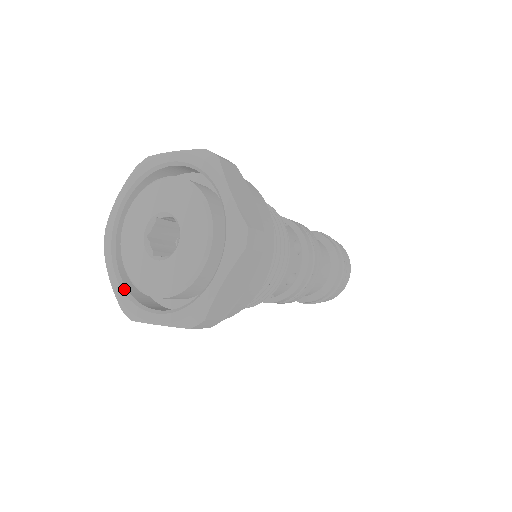
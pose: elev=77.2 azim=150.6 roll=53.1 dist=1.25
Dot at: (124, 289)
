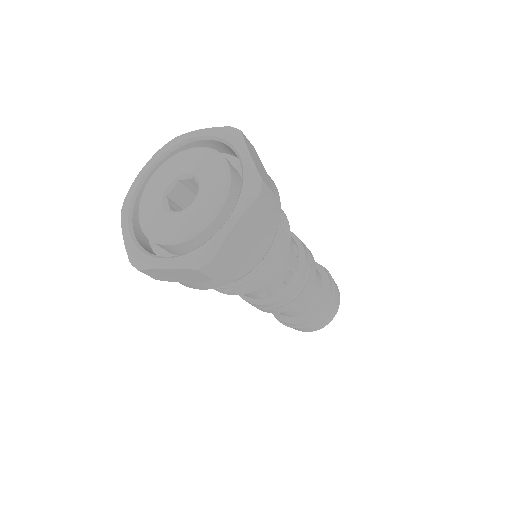
Dot at: (136, 242)
